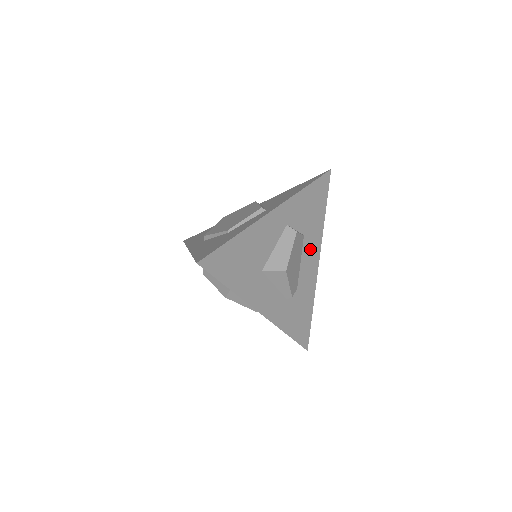
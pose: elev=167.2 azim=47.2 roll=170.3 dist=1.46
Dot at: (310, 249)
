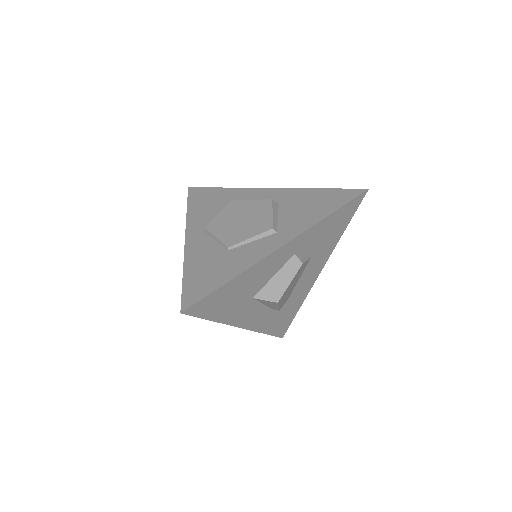
Dot at: (314, 265)
